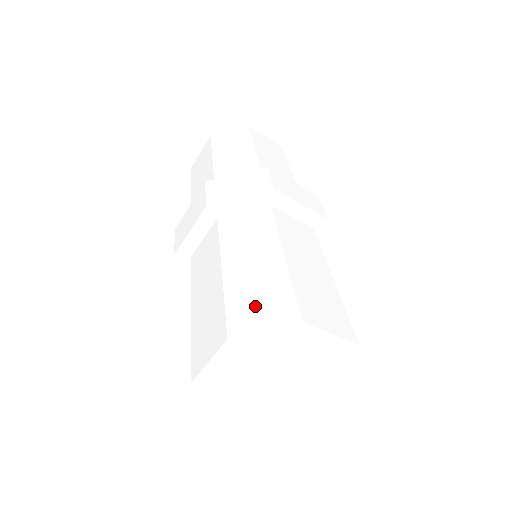
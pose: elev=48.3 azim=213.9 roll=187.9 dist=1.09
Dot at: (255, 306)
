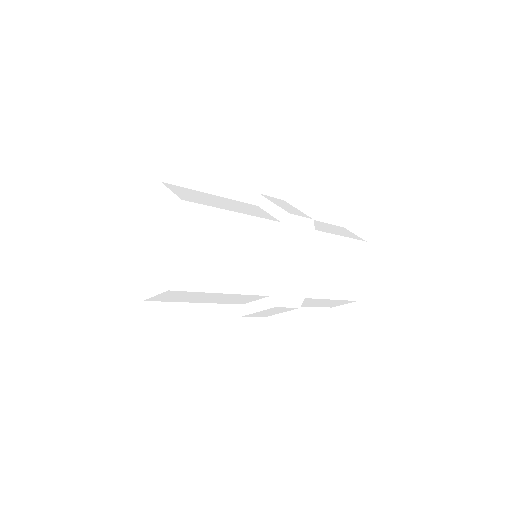
Dot at: (188, 193)
